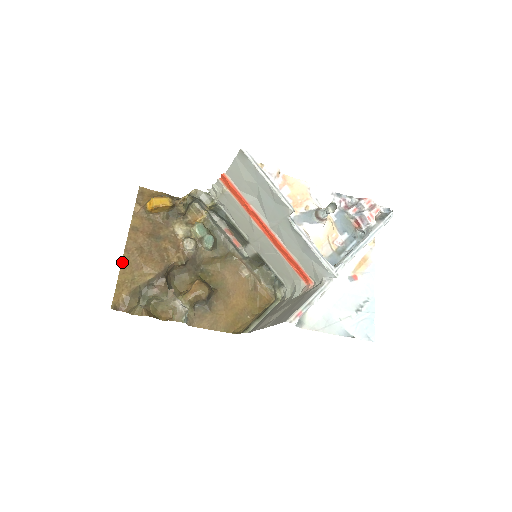
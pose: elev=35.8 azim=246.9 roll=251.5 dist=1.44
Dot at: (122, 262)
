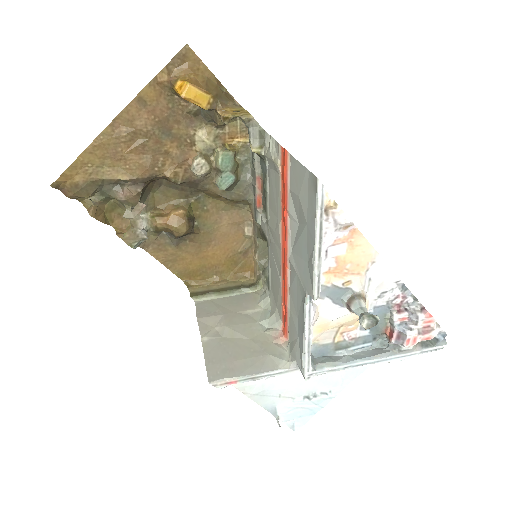
Dot at: (98, 137)
